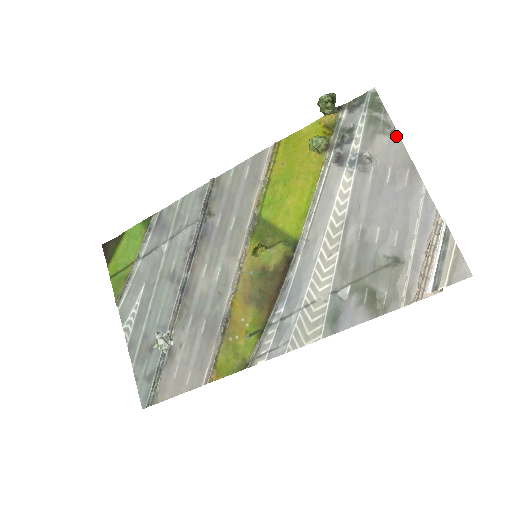
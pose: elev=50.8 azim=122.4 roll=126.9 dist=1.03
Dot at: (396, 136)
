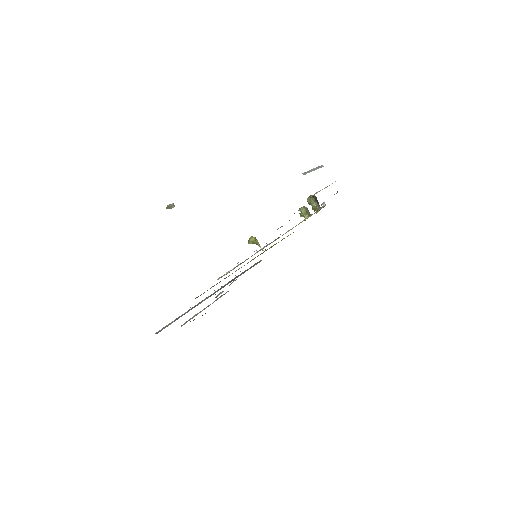
Dot at: occluded
